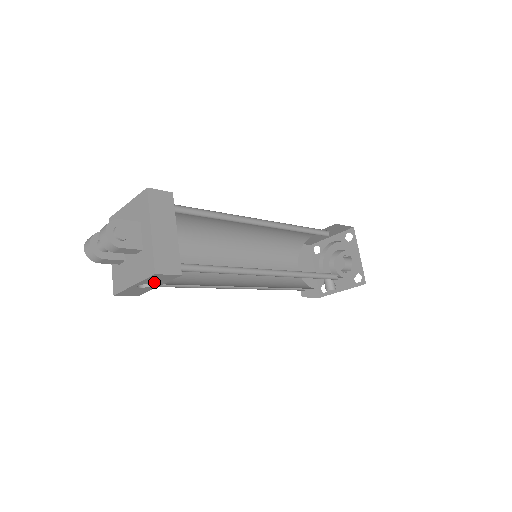
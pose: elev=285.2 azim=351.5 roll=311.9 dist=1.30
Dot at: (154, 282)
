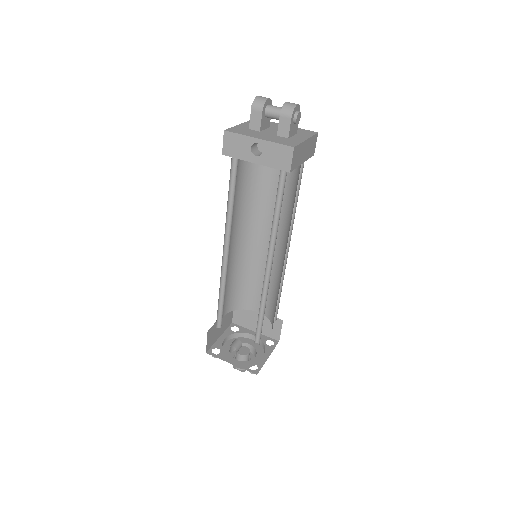
Dot at: (268, 155)
